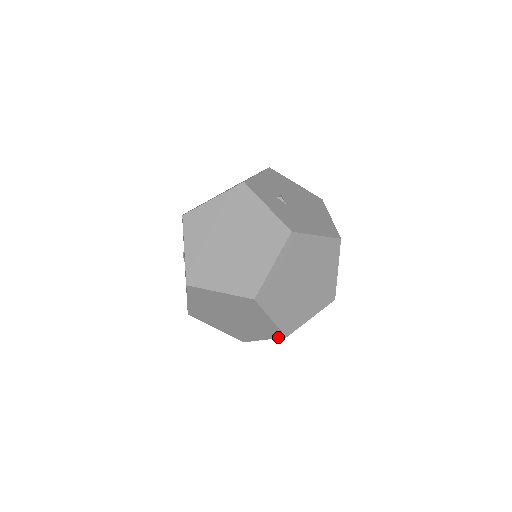
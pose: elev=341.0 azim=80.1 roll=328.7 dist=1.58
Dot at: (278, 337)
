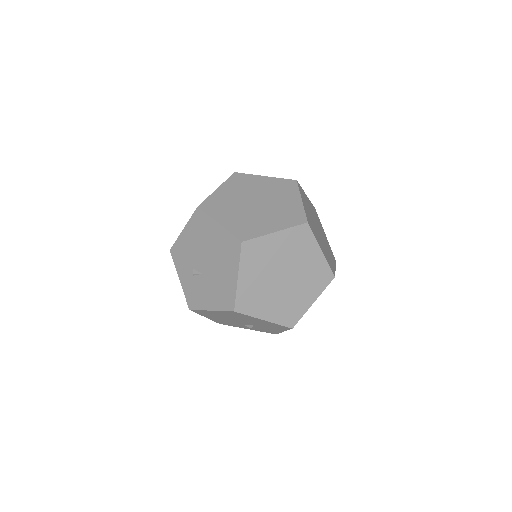
Dot at: (327, 284)
